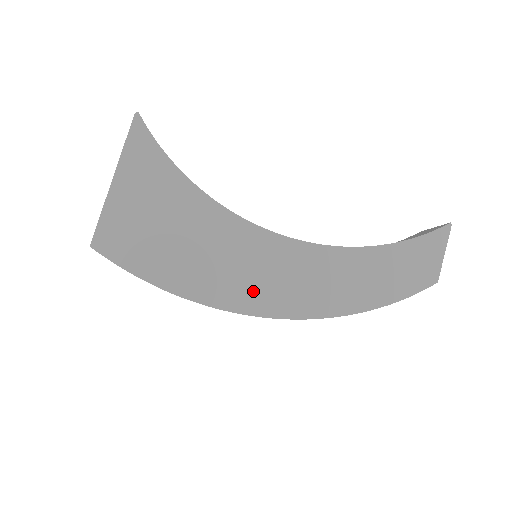
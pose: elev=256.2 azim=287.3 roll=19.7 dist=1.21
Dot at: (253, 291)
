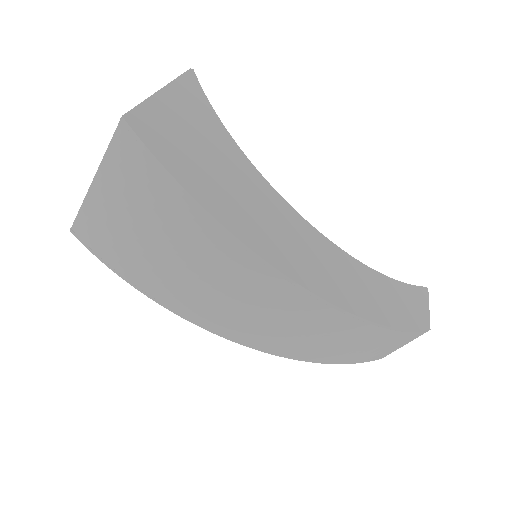
Dot at: (281, 249)
